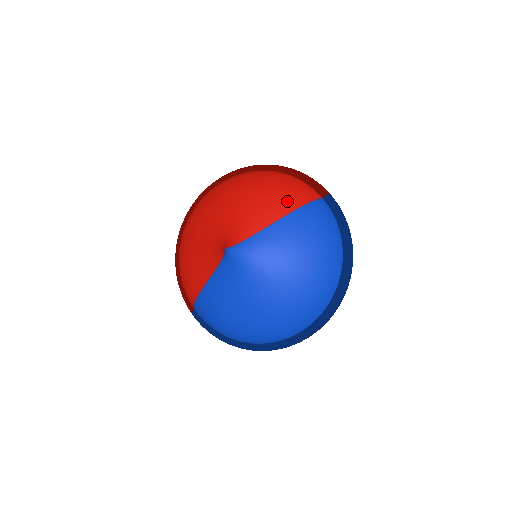
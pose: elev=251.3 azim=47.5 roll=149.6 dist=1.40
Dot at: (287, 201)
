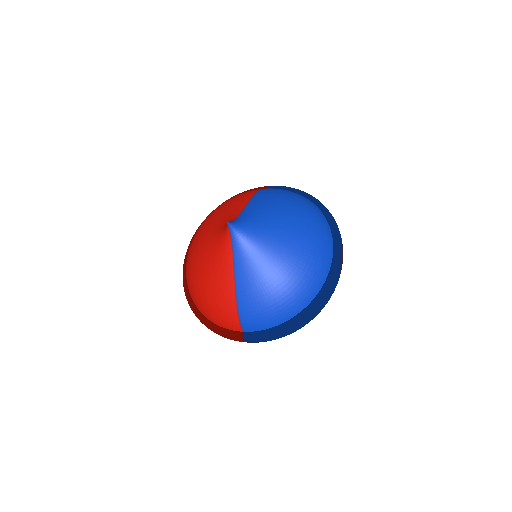
Dot at: (245, 196)
